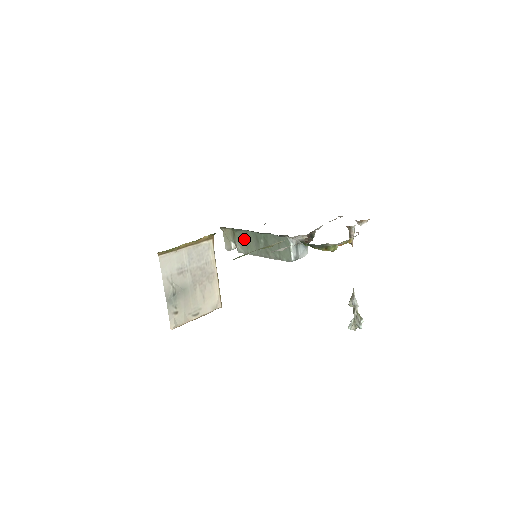
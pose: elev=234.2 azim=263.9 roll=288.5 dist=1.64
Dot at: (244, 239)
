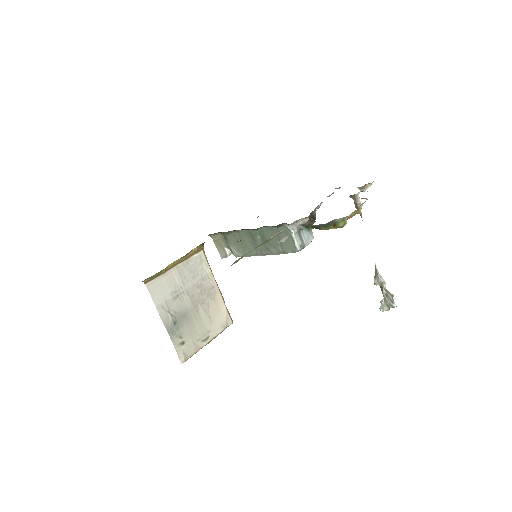
Dot at: (238, 241)
